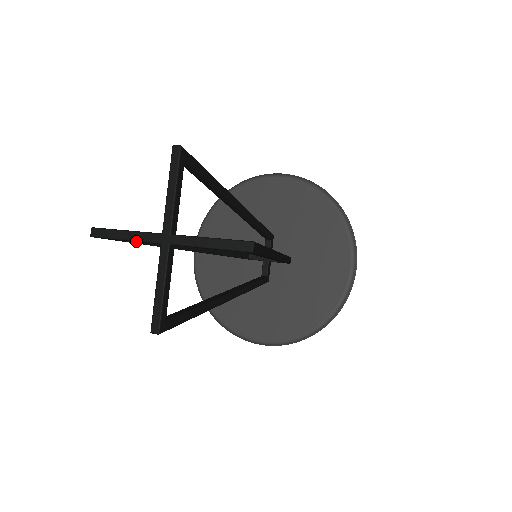
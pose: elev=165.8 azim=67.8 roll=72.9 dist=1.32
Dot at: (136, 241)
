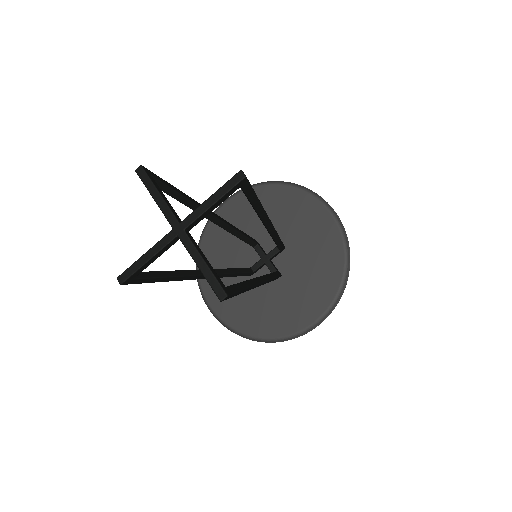
Dot at: (160, 208)
